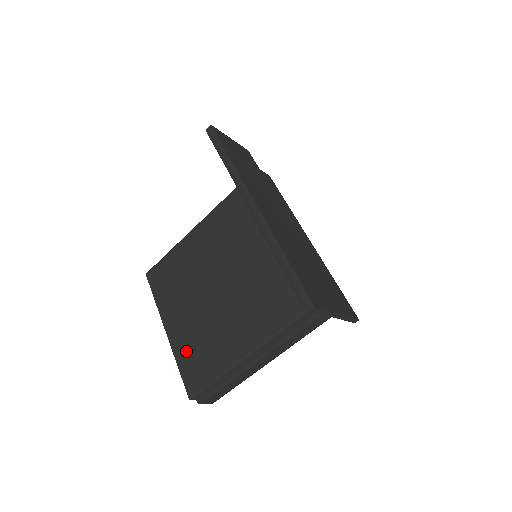
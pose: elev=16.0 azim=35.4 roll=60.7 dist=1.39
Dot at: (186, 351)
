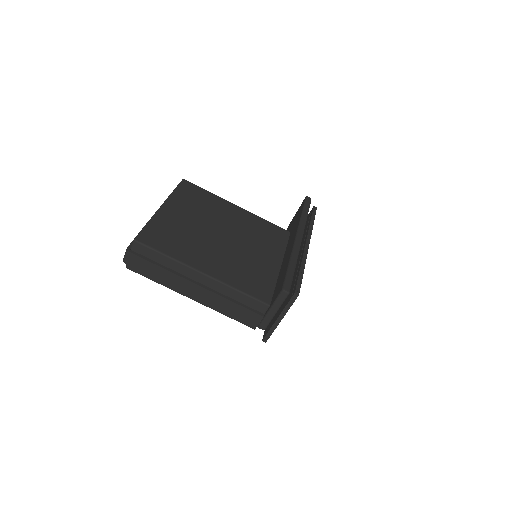
Dot at: (164, 226)
